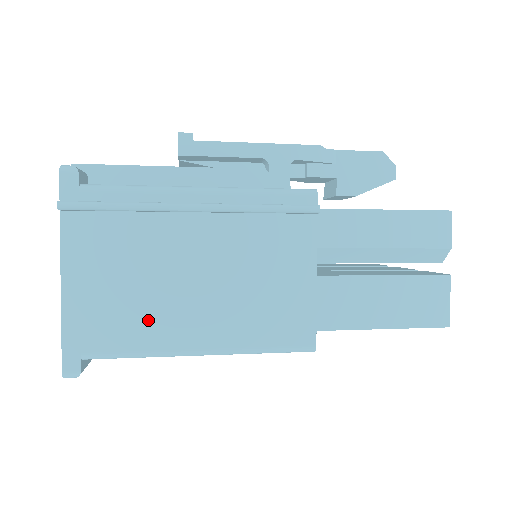
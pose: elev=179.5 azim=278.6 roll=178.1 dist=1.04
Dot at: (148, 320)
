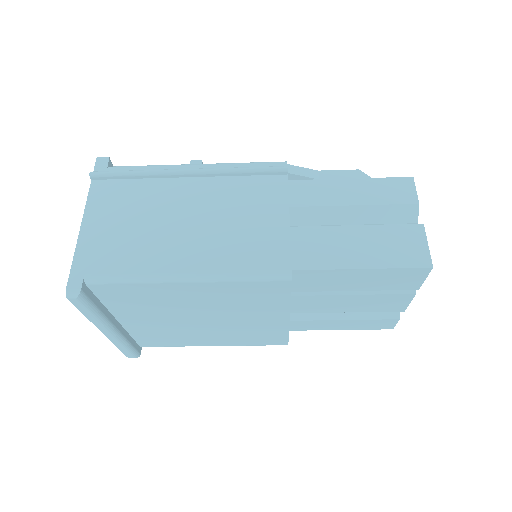
Dot at: (143, 250)
